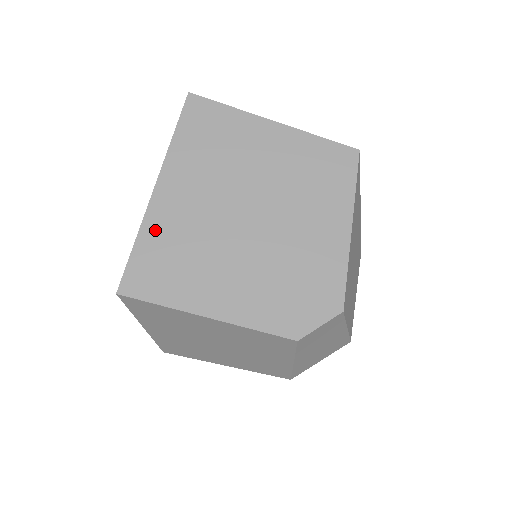
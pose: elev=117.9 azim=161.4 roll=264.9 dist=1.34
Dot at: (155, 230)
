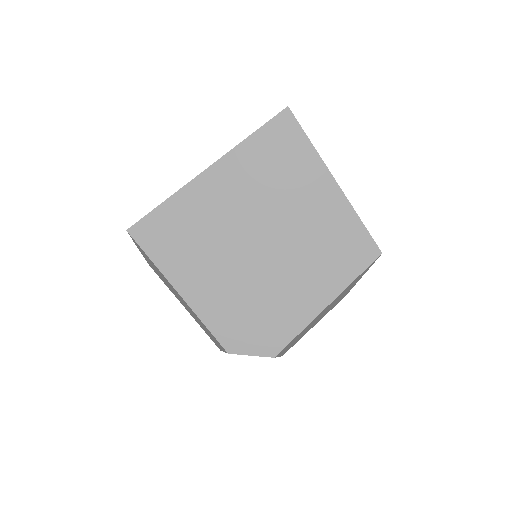
Dot at: (185, 203)
